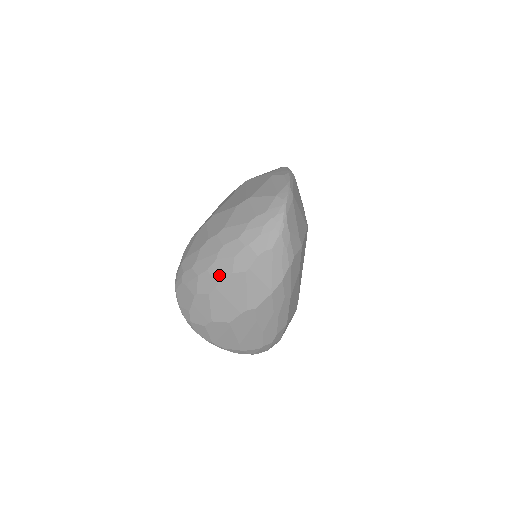
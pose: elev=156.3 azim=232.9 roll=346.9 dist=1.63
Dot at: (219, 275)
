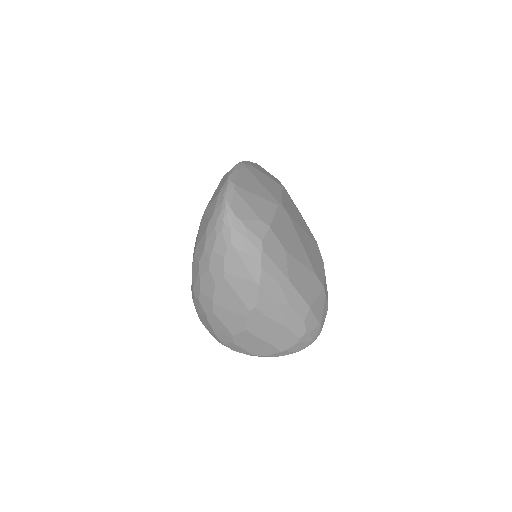
Dot at: (209, 291)
